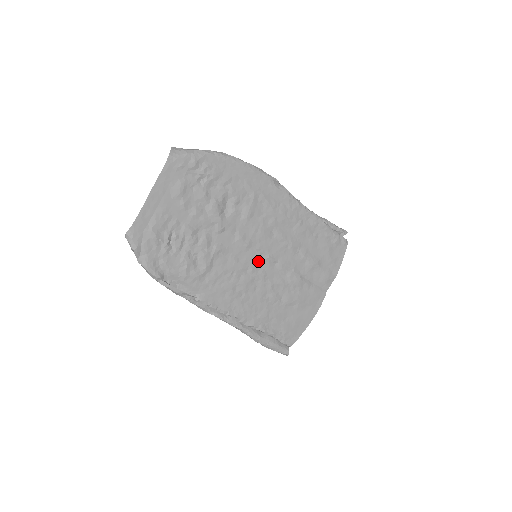
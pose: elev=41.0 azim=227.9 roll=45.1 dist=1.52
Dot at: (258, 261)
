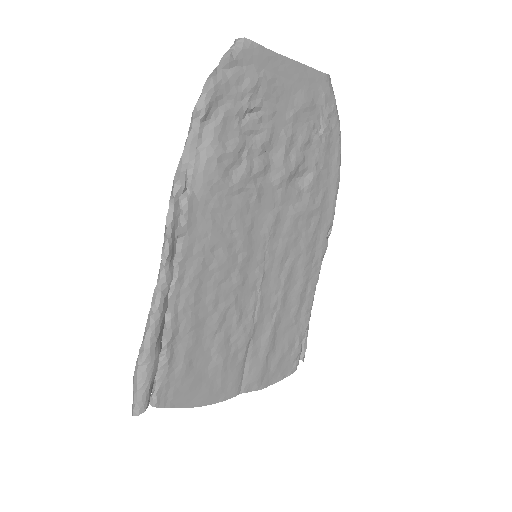
Dot at: (254, 262)
